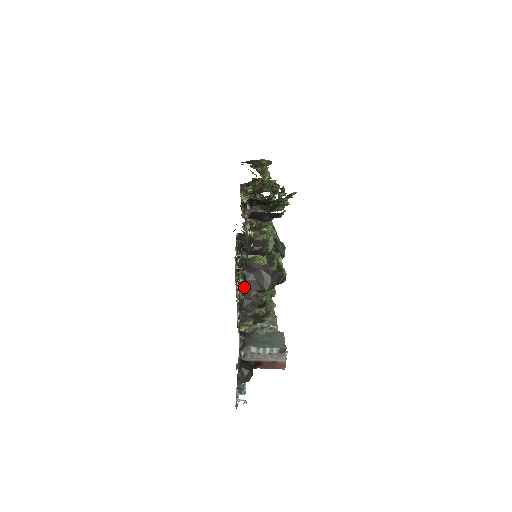
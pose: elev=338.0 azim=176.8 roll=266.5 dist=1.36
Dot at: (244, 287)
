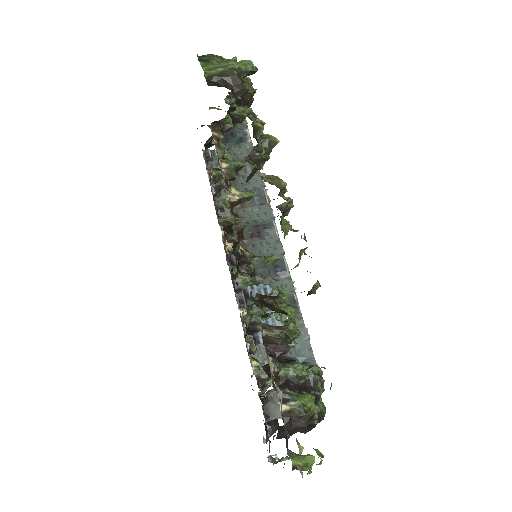
Dot at: occluded
